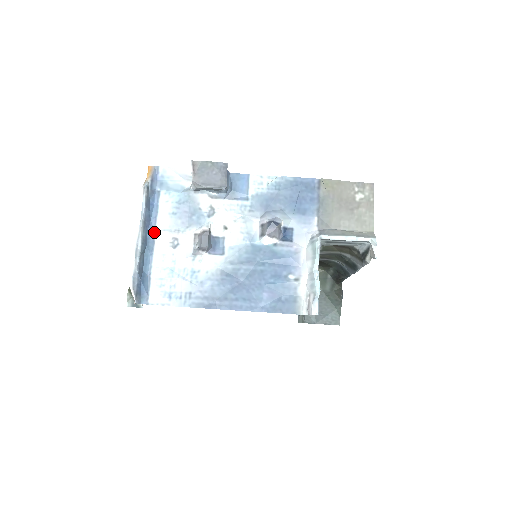
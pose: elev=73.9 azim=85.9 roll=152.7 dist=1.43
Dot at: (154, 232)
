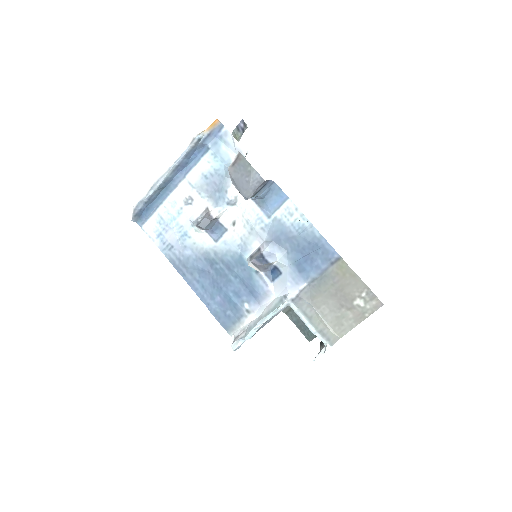
Dot at: (182, 178)
